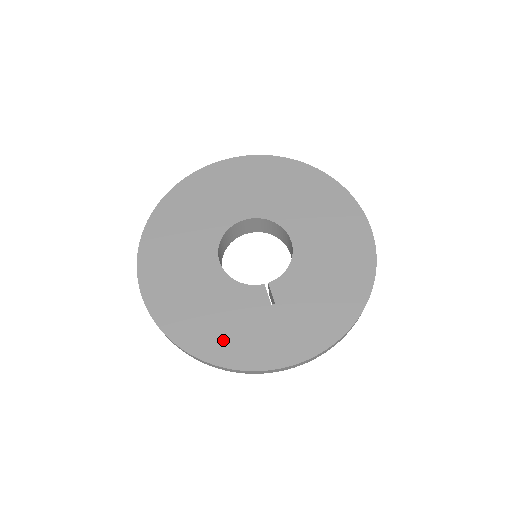
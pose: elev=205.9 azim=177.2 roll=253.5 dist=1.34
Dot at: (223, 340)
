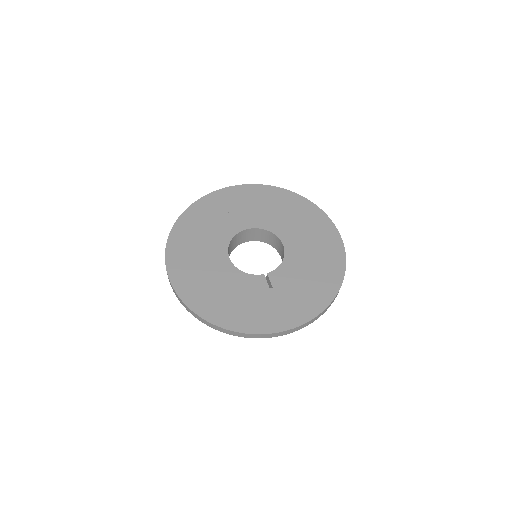
Dot at: (234, 313)
